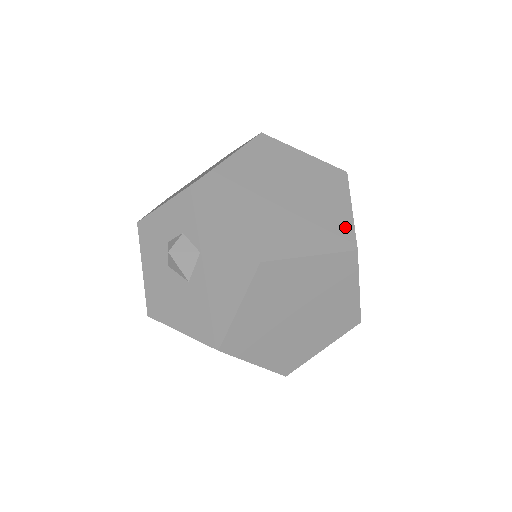
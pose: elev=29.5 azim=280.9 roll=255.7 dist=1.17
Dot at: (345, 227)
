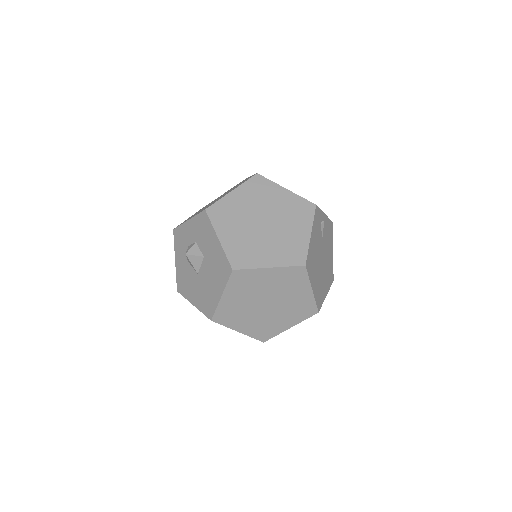
Dot at: (301, 248)
